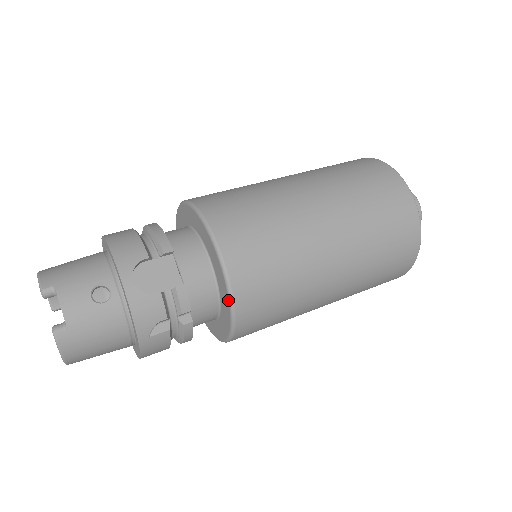
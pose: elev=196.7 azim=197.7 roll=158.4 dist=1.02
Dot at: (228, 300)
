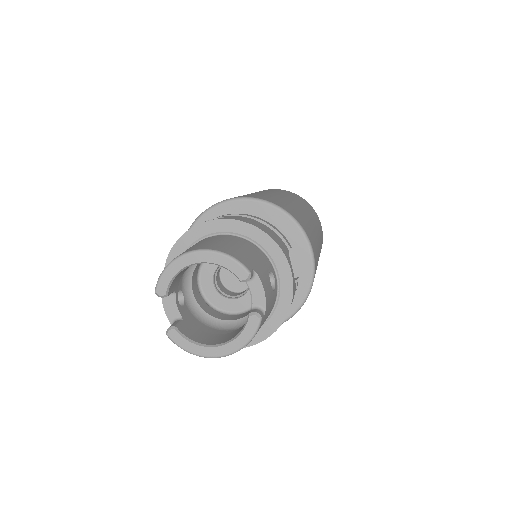
Dot at: (306, 293)
